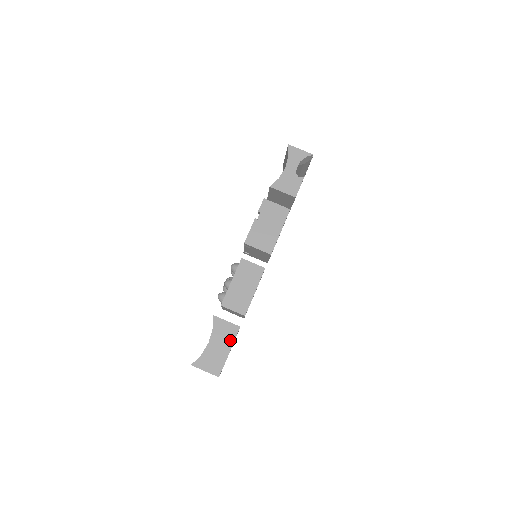
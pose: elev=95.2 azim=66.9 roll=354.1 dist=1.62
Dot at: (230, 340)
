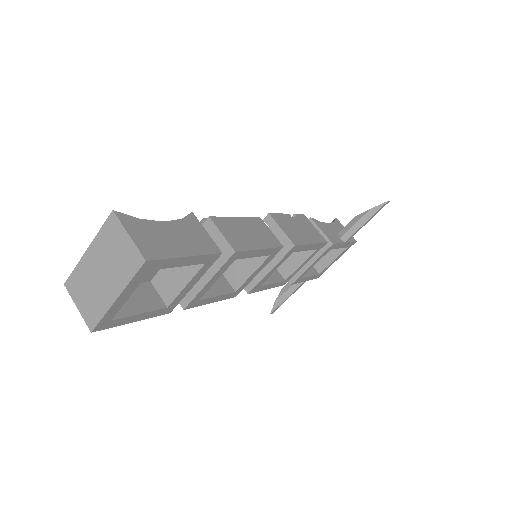
Dot at: (198, 248)
